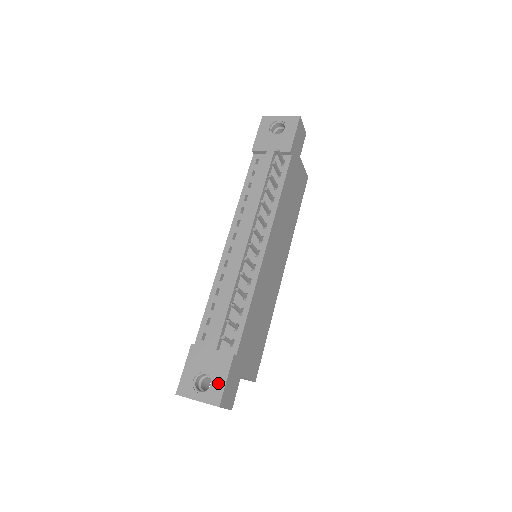
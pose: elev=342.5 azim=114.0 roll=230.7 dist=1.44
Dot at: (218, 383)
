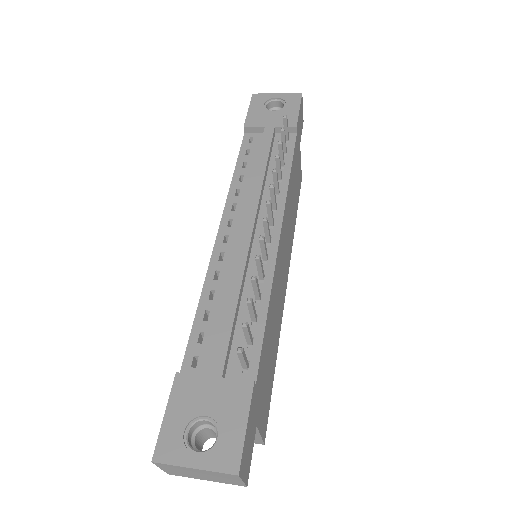
Dot at: (231, 432)
